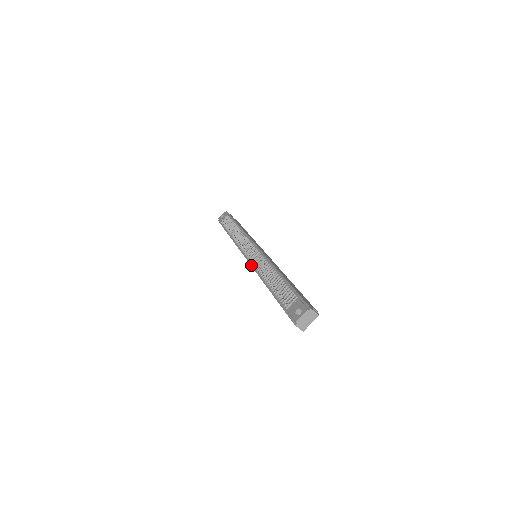
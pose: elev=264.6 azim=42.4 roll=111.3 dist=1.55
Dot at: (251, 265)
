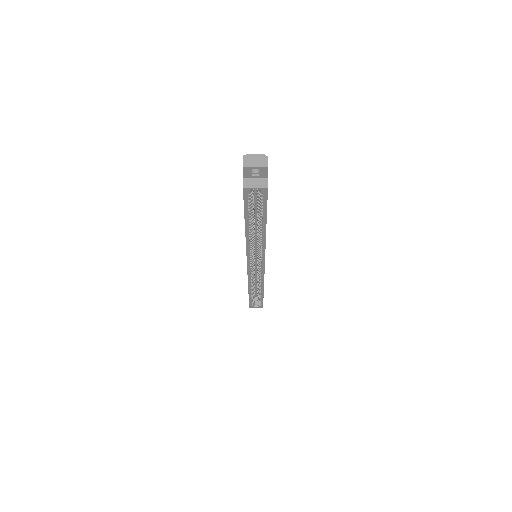
Dot at: occluded
